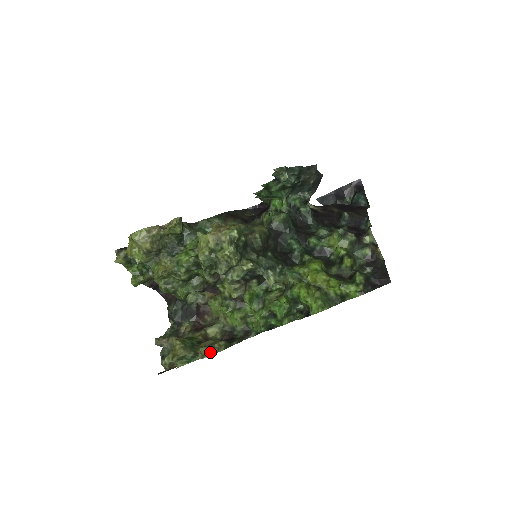
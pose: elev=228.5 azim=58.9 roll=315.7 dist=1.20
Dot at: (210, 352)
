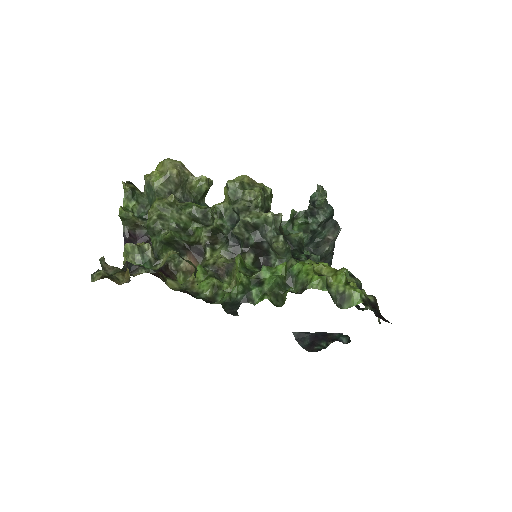
Dot at: (180, 256)
